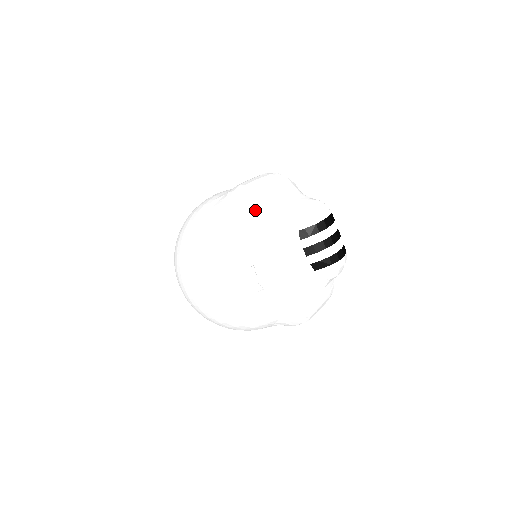
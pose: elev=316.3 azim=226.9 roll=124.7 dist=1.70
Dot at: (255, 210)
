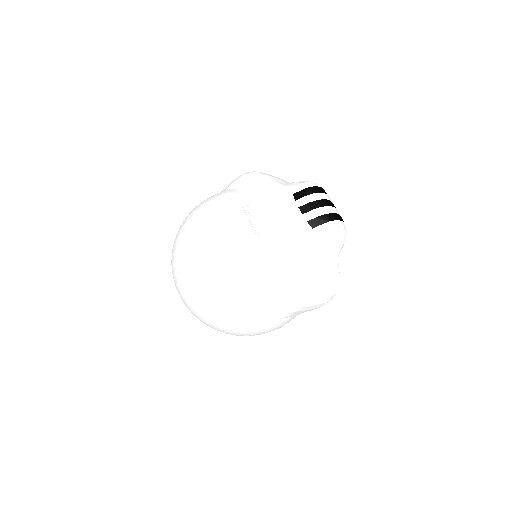
Dot at: (251, 178)
